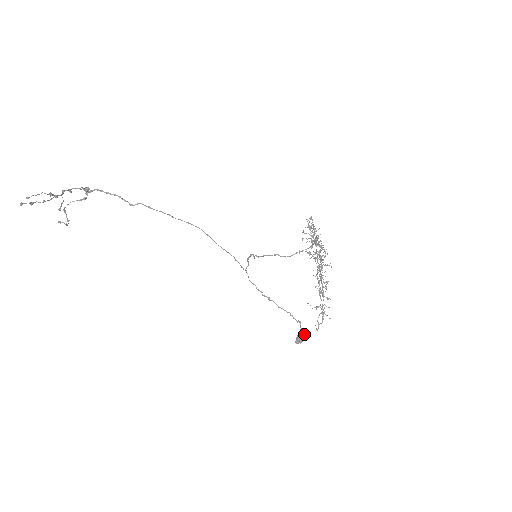
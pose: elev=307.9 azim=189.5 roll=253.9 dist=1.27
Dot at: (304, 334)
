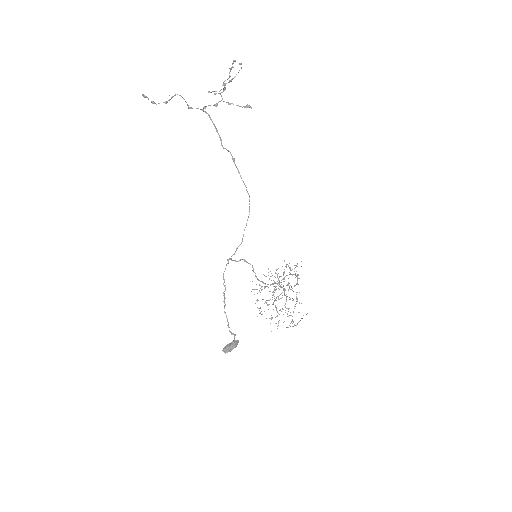
Dot at: (236, 345)
